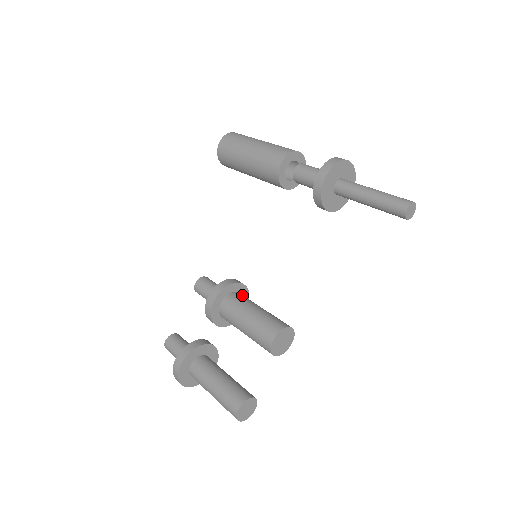
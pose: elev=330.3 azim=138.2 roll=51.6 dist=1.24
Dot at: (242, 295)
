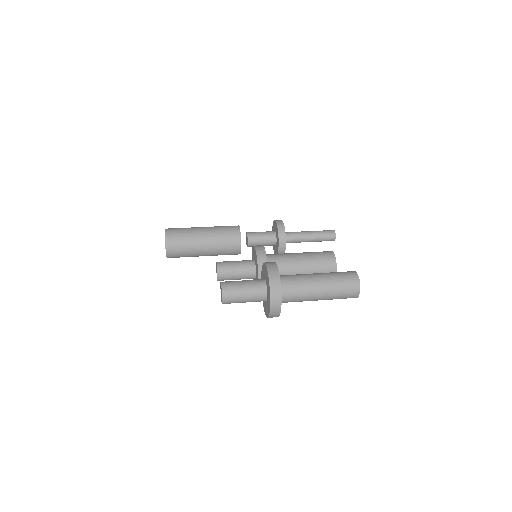
Dot at: occluded
